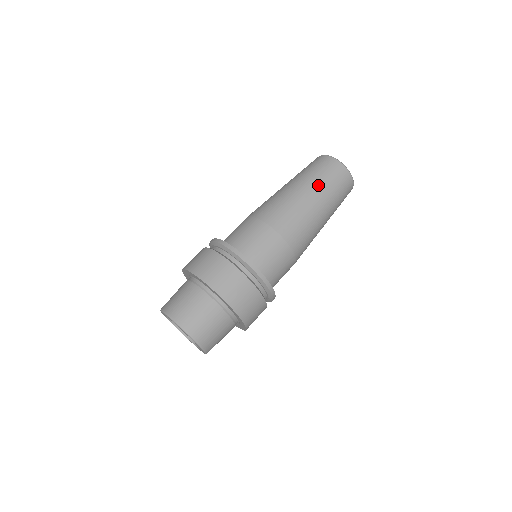
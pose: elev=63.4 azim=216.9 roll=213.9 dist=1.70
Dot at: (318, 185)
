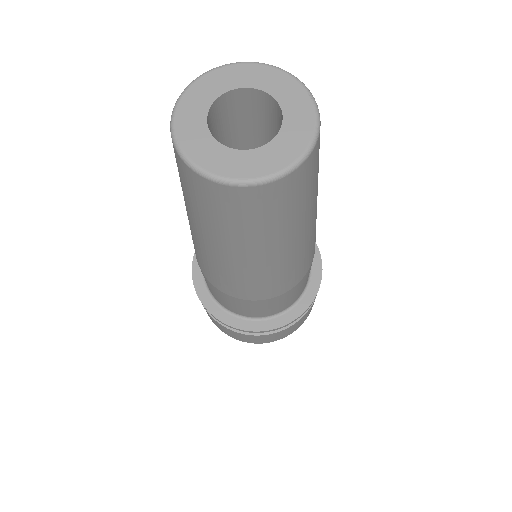
Dot at: (214, 234)
